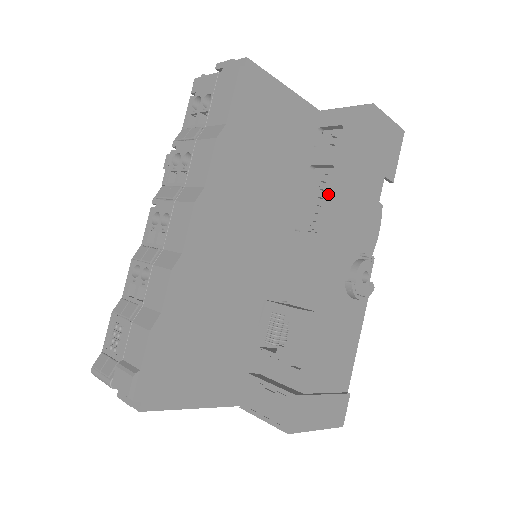
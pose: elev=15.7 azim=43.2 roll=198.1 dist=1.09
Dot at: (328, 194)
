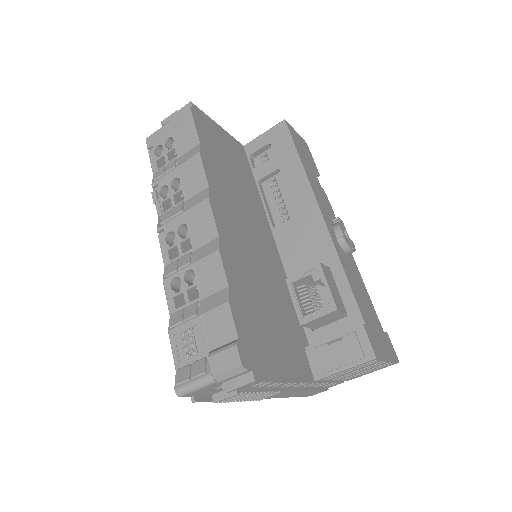
Dot at: (287, 188)
